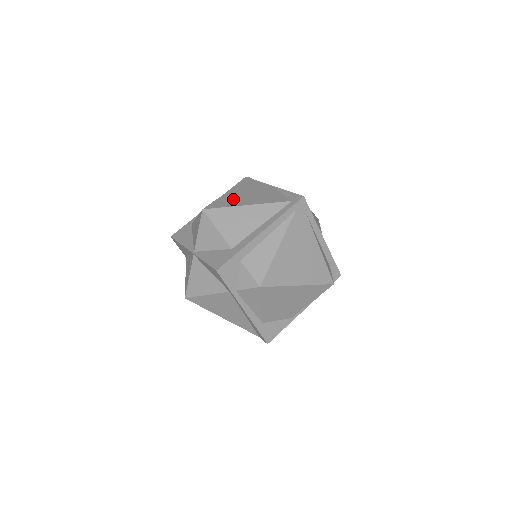
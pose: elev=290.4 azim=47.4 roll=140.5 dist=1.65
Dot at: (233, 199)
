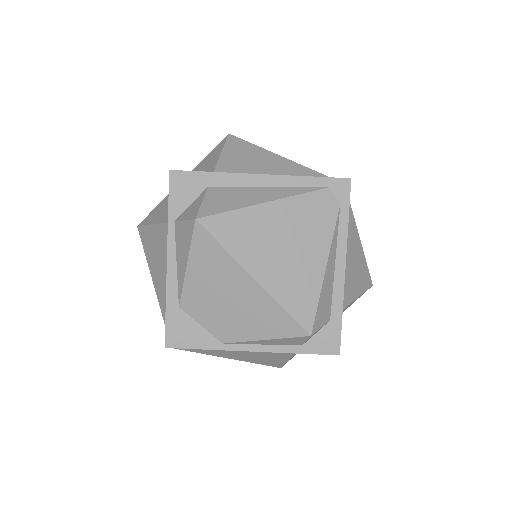
Dot at: occluded
